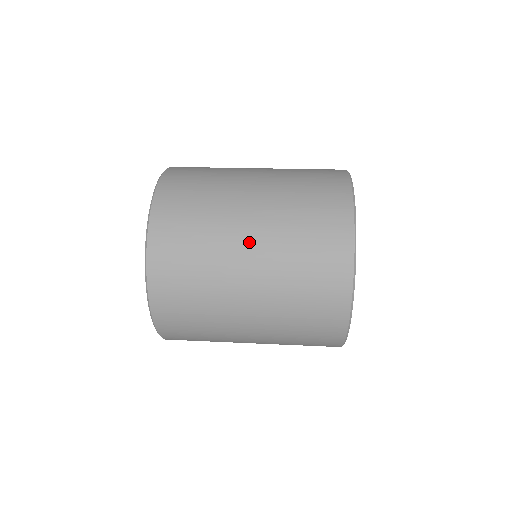
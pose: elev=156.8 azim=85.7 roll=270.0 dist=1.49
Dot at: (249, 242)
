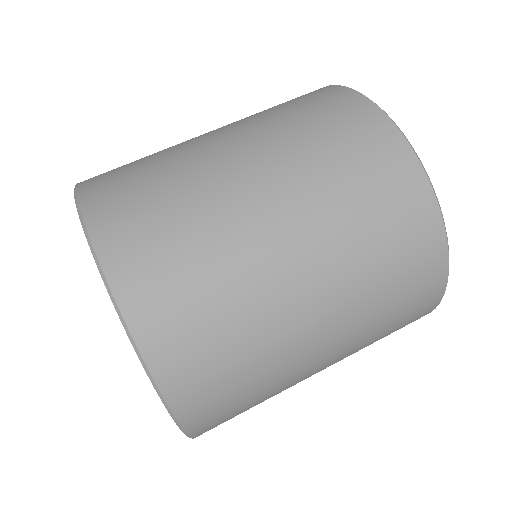
Dot at: (281, 231)
